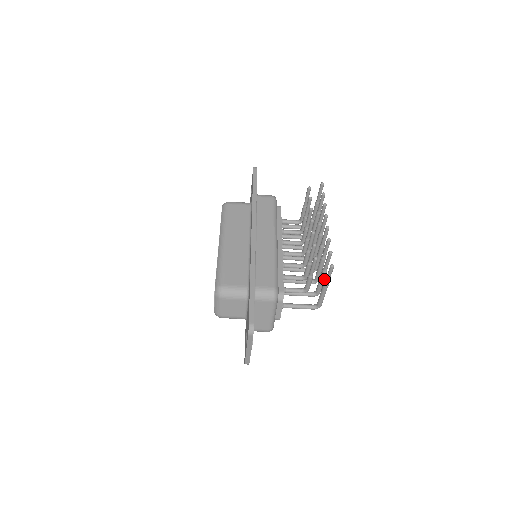
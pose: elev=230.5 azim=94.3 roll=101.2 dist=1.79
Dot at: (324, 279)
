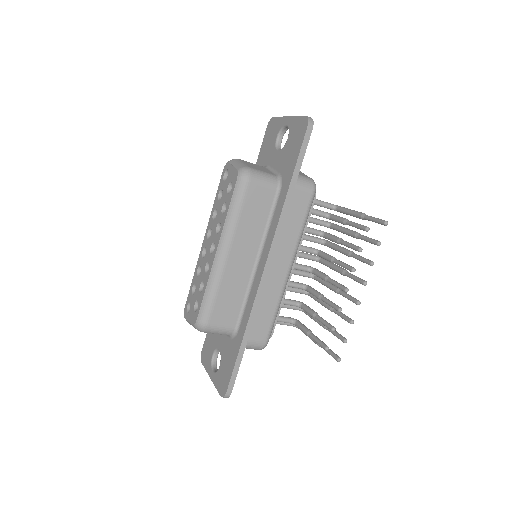
Dot at: occluded
